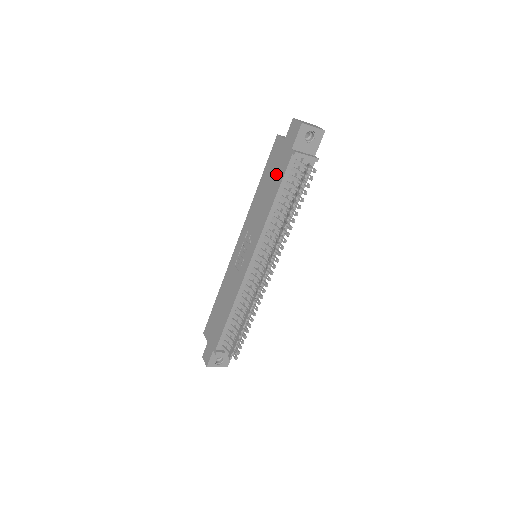
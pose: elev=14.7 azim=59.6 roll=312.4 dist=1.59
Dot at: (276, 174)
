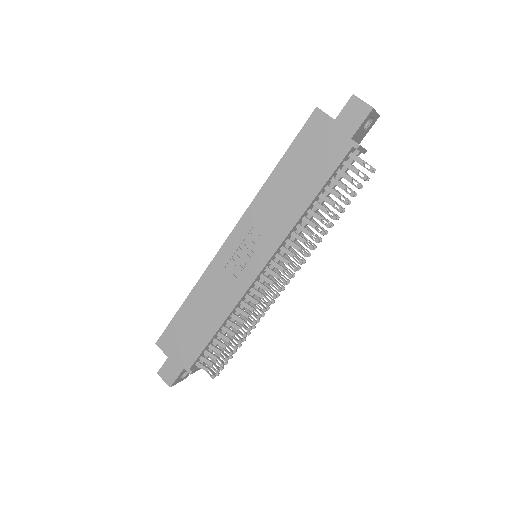
Dot at: (317, 164)
